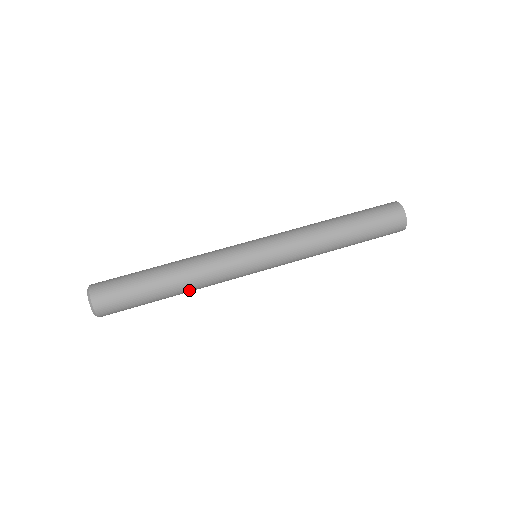
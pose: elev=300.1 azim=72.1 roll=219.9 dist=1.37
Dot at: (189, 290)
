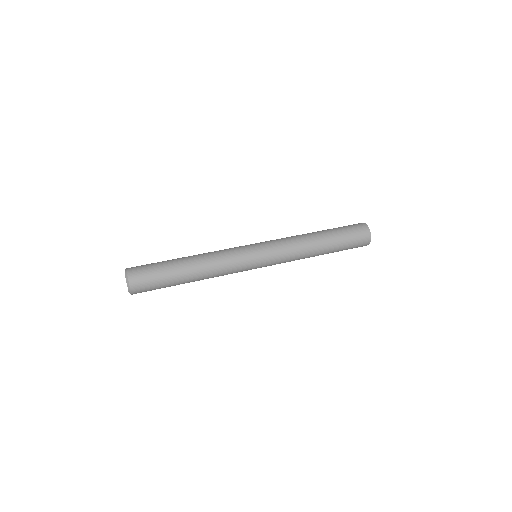
Dot at: (203, 279)
